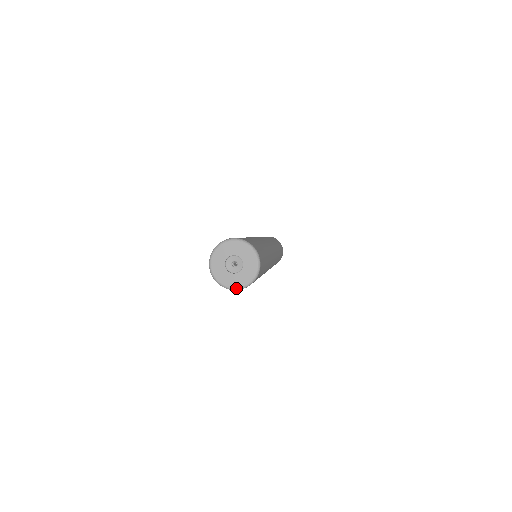
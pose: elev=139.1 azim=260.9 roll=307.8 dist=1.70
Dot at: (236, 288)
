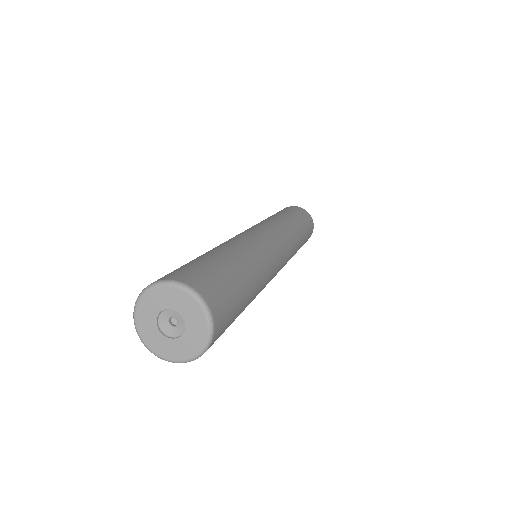
Dot at: (179, 361)
